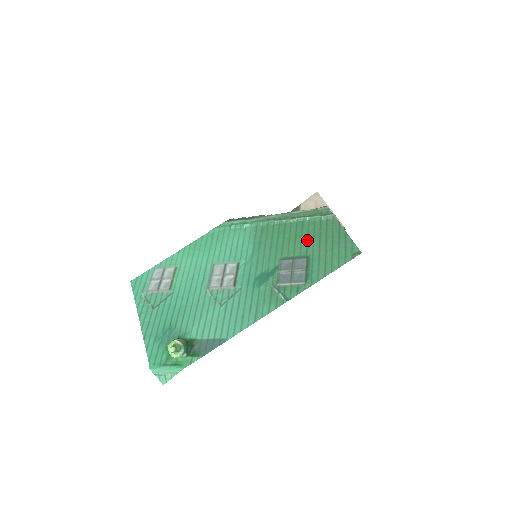
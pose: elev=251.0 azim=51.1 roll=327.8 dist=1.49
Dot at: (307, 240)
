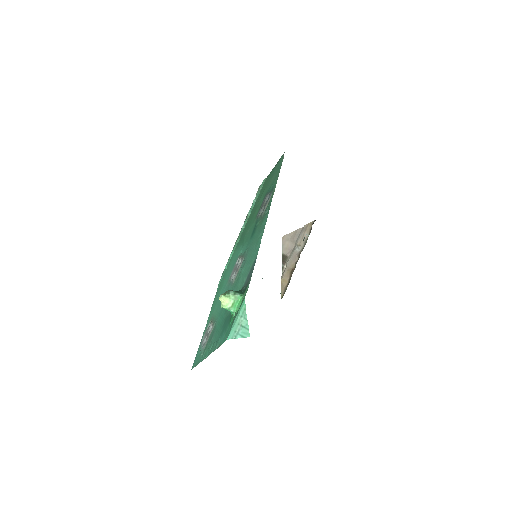
Dot at: (261, 198)
